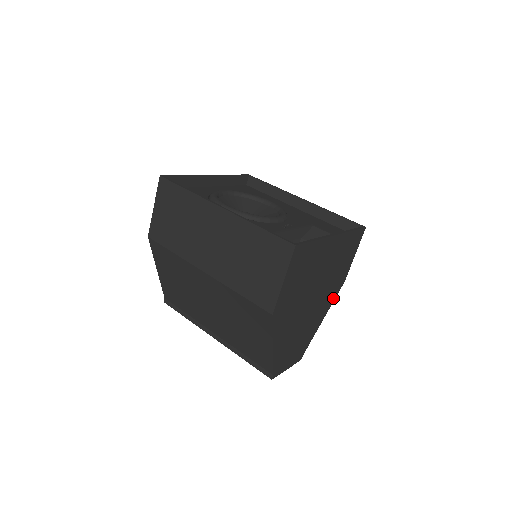
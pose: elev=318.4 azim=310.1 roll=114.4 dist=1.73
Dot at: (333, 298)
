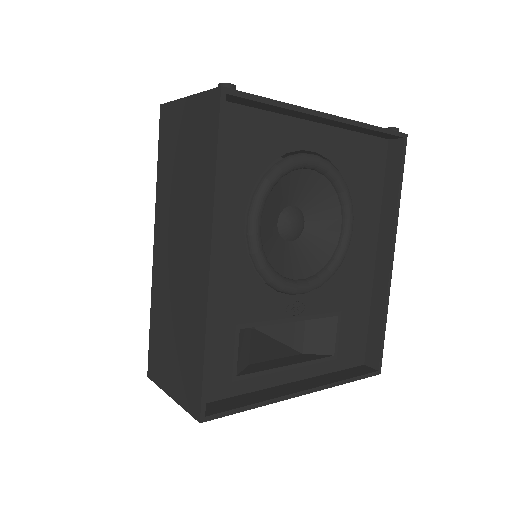
Dot at: occluded
